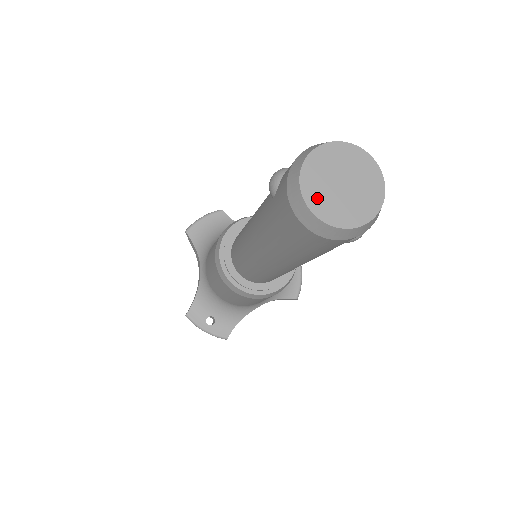
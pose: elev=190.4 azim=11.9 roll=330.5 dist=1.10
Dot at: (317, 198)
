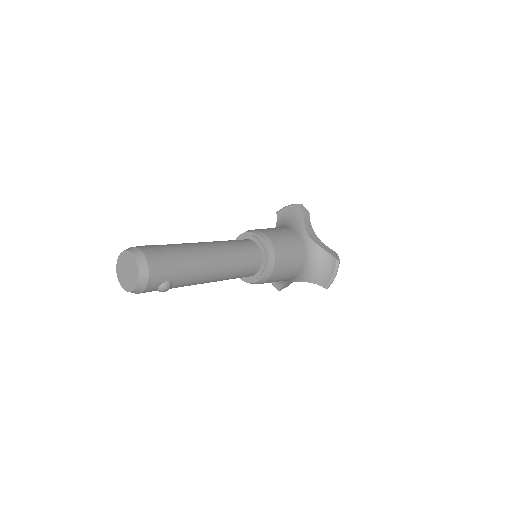
Dot at: (120, 272)
